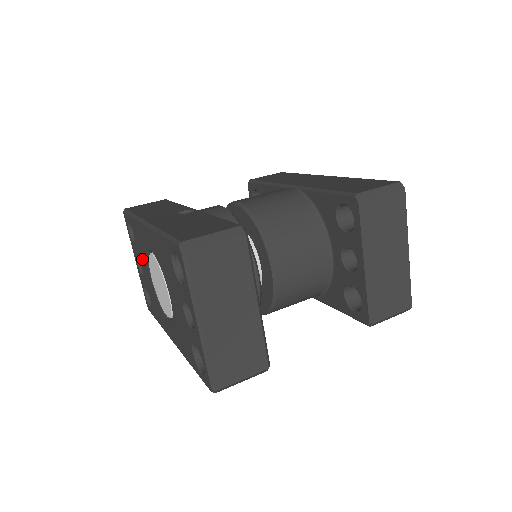
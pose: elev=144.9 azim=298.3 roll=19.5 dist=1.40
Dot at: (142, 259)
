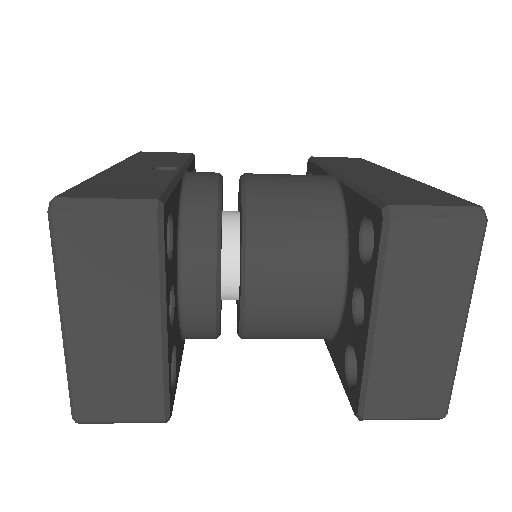
Dot at: occluded
